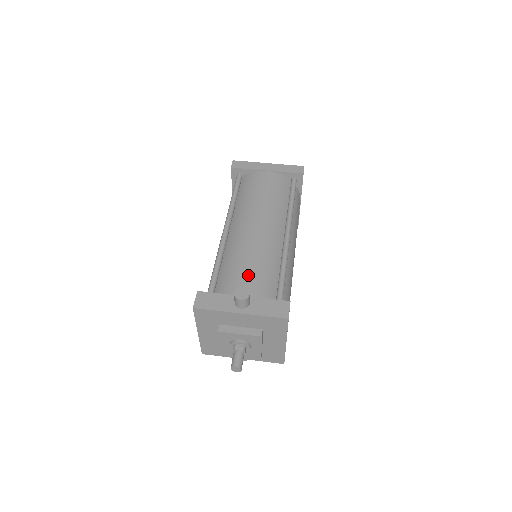
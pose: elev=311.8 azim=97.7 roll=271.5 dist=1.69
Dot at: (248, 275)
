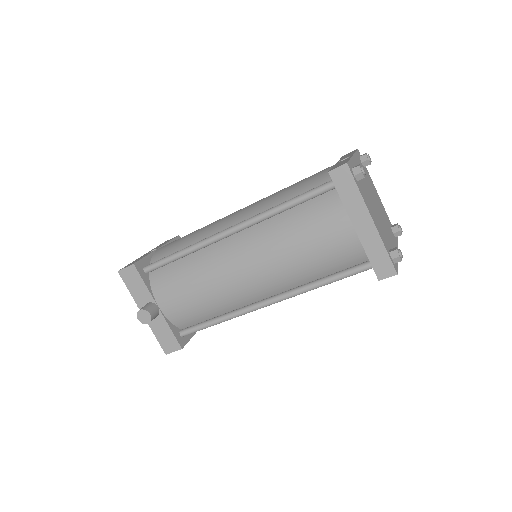
Dot at: (181, 299)
